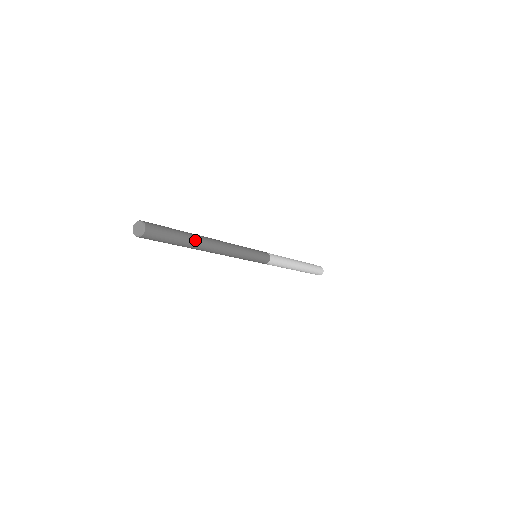
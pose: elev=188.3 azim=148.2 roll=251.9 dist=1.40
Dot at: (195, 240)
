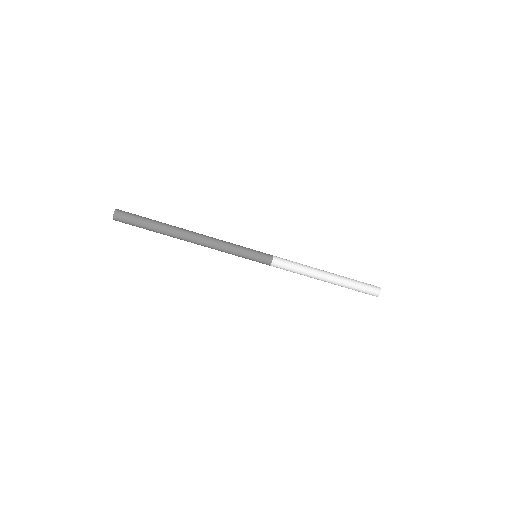
Dot at: (168, 224)
